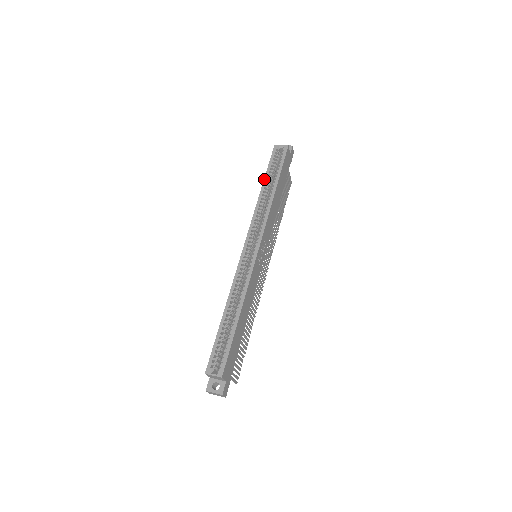
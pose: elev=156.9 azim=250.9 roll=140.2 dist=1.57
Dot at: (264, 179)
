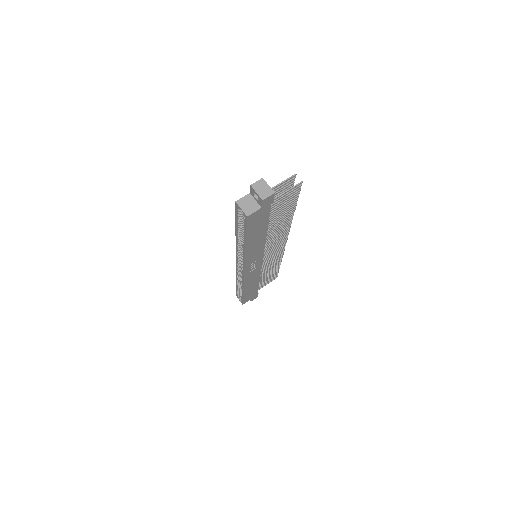
Dot at: (235, 228)
